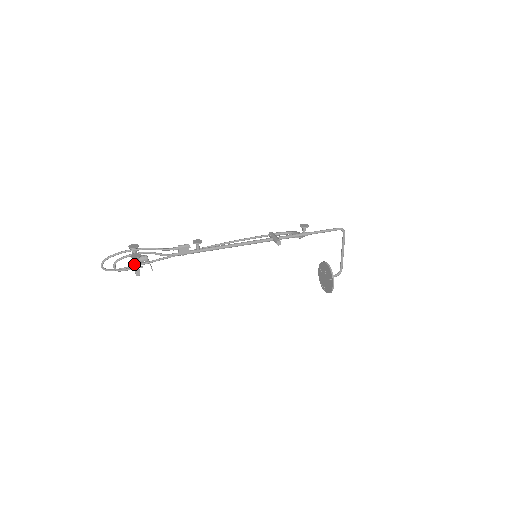
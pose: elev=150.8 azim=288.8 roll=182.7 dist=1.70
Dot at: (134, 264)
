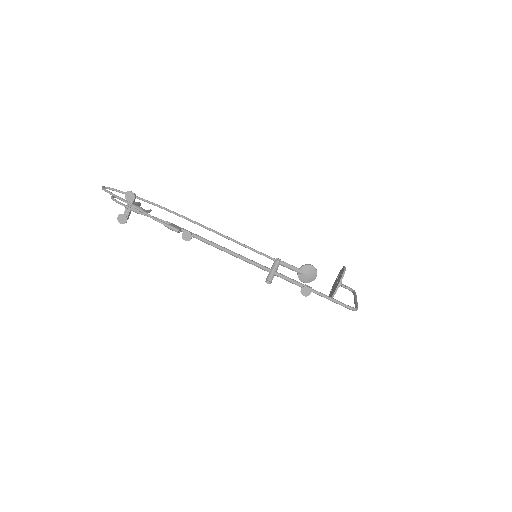
Dot at: occluded
